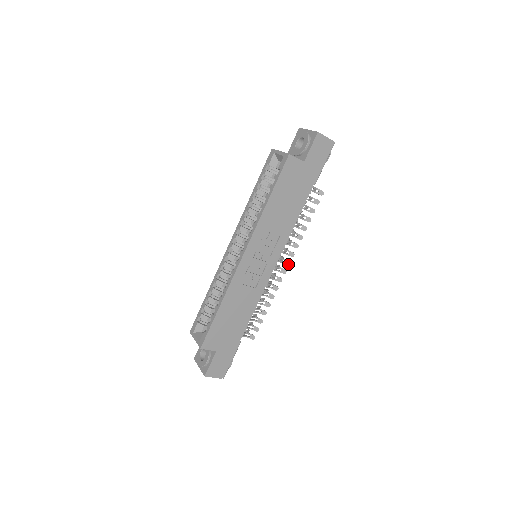
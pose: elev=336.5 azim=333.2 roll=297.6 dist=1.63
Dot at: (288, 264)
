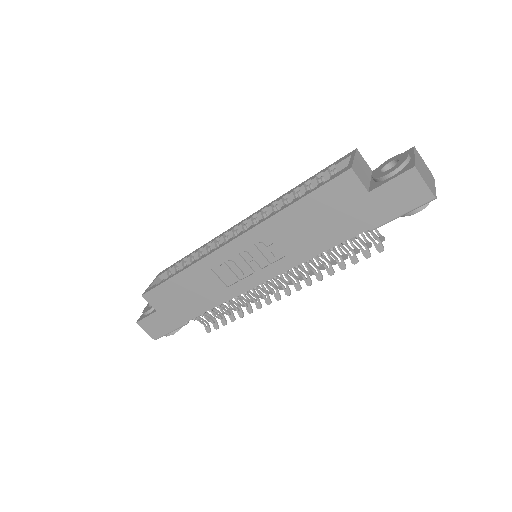
Dot at: (287, 293)
